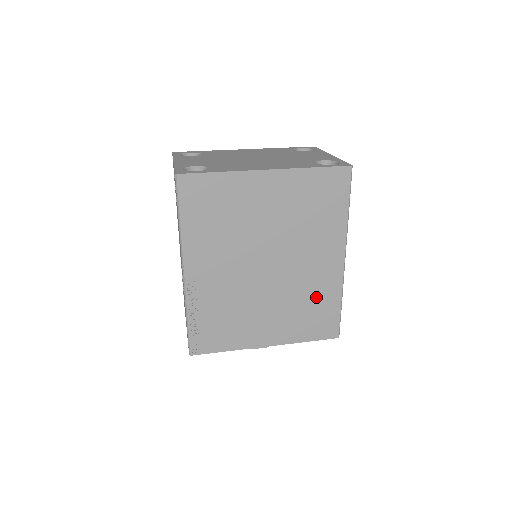
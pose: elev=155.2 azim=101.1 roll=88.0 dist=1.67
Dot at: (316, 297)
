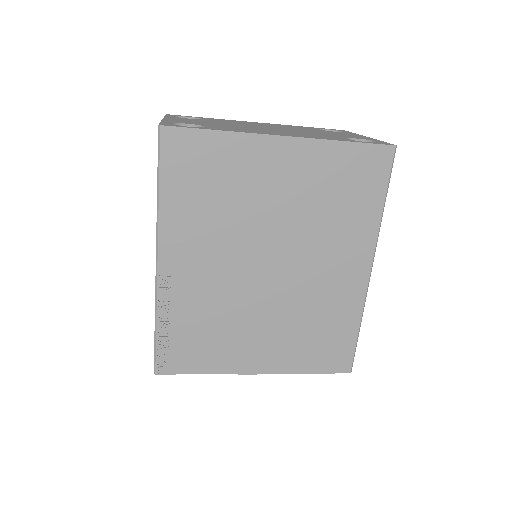
Dot at: (328, 316)
